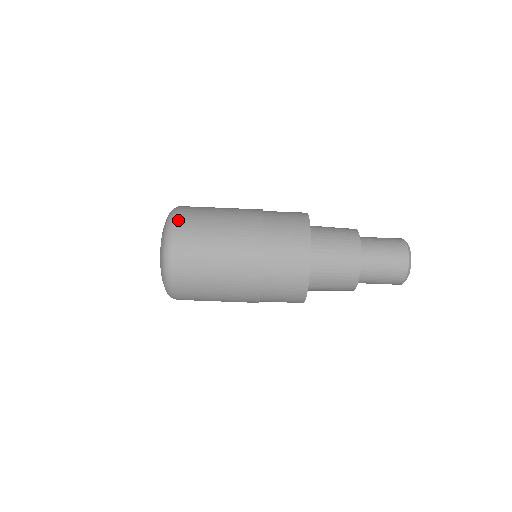
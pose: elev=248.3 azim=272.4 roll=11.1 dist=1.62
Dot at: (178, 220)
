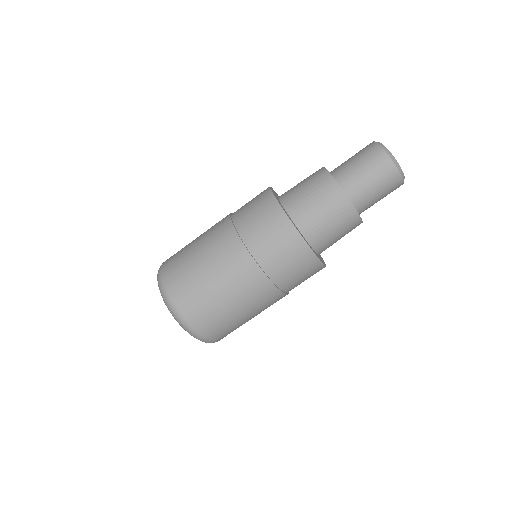
Dot at: (179, 307)
